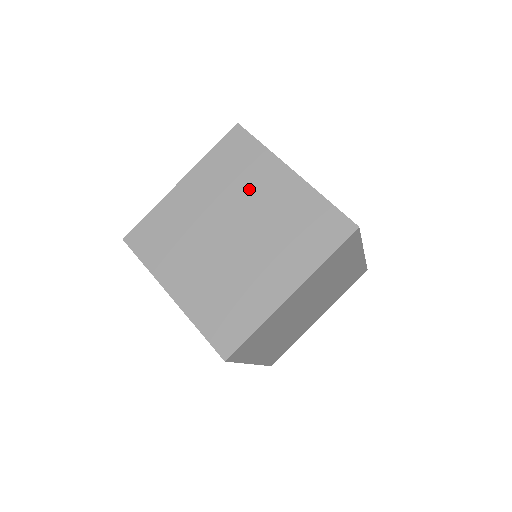
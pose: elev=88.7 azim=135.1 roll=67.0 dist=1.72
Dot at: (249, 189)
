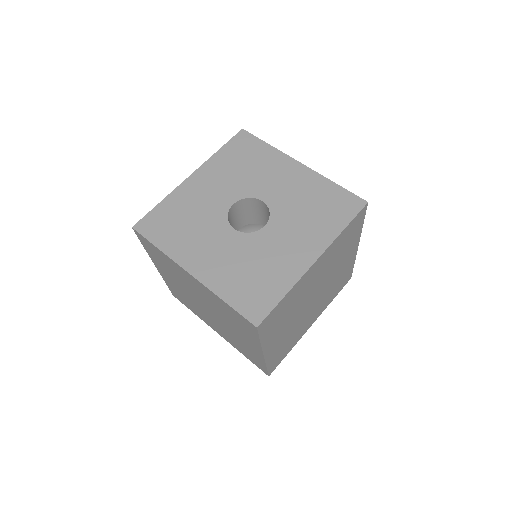
Dot at: (184, 281)
